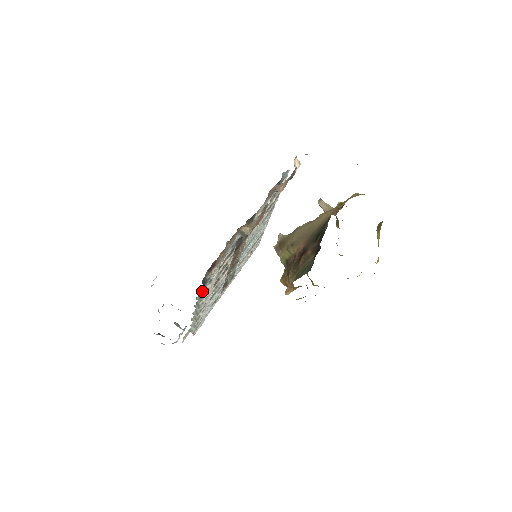
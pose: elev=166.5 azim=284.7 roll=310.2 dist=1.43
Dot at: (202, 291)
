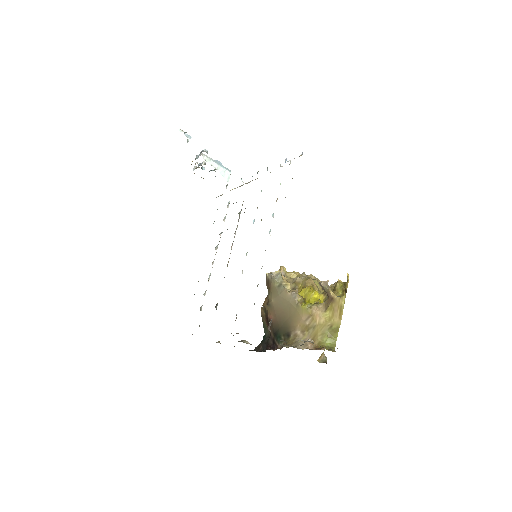
Dot at: occluded
